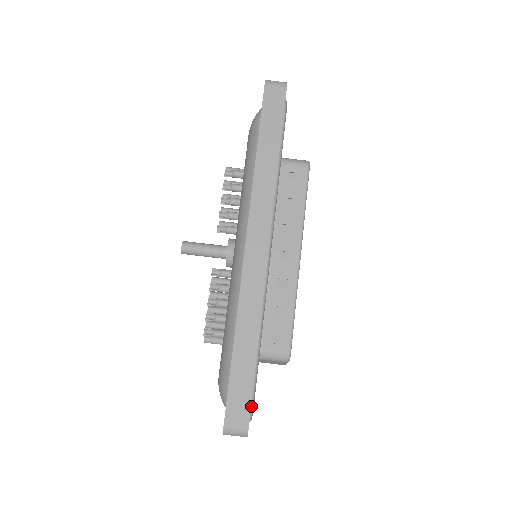
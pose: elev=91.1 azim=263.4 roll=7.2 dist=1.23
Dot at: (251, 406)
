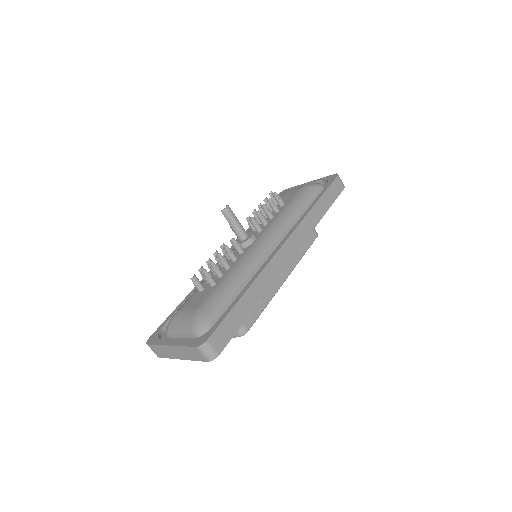
Dot at: occluded
